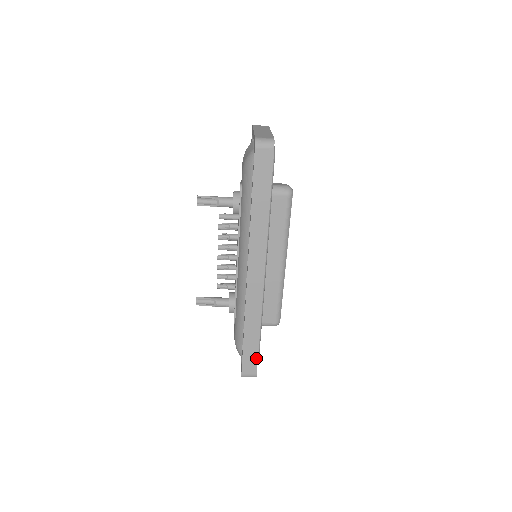
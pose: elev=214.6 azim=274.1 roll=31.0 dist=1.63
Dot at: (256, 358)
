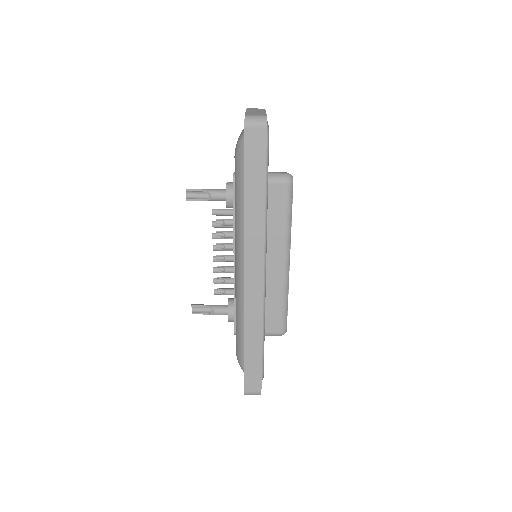
Dot at: (260, 373)
